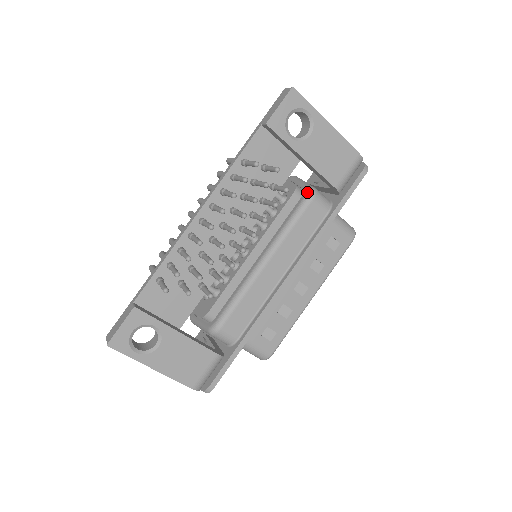
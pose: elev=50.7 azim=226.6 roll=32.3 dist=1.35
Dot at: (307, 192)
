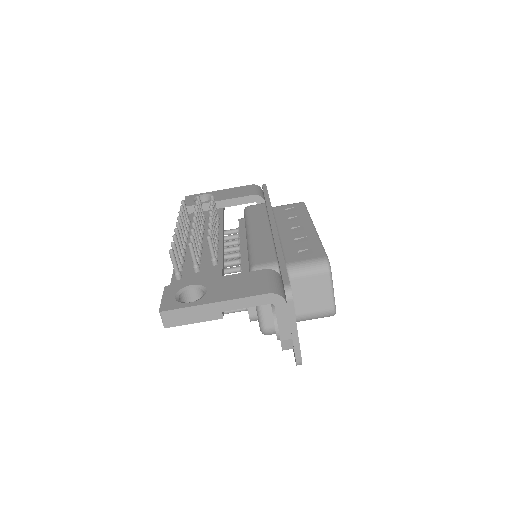
Dot at: occluded
